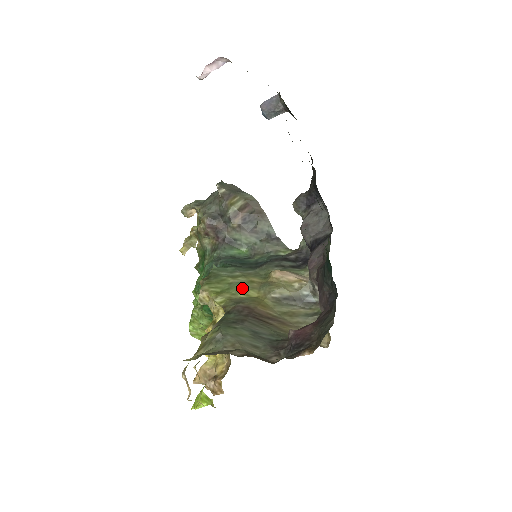
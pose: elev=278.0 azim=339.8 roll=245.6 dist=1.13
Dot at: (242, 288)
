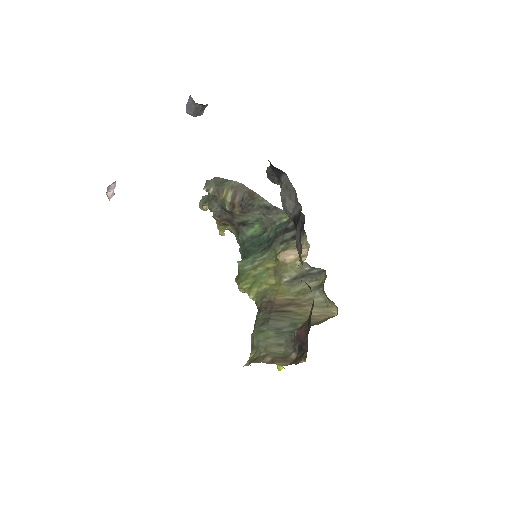
Dot at: (263, 279)
